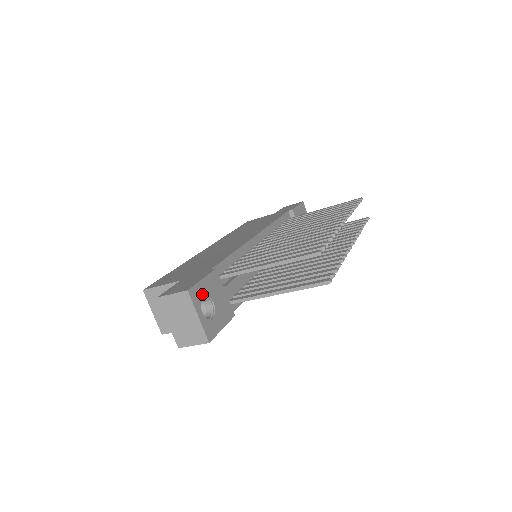
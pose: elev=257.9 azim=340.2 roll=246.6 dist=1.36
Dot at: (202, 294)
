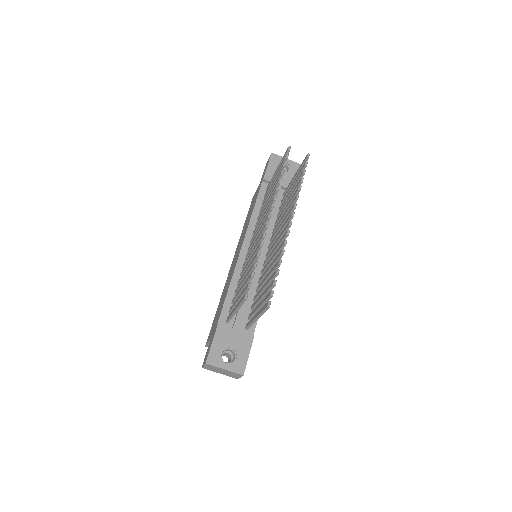
Dot at: (218, 353)
